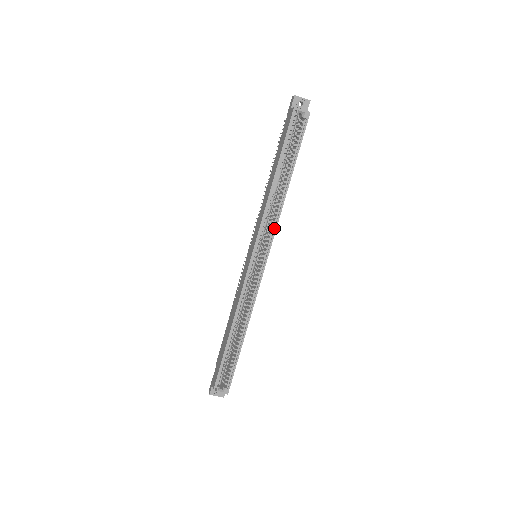
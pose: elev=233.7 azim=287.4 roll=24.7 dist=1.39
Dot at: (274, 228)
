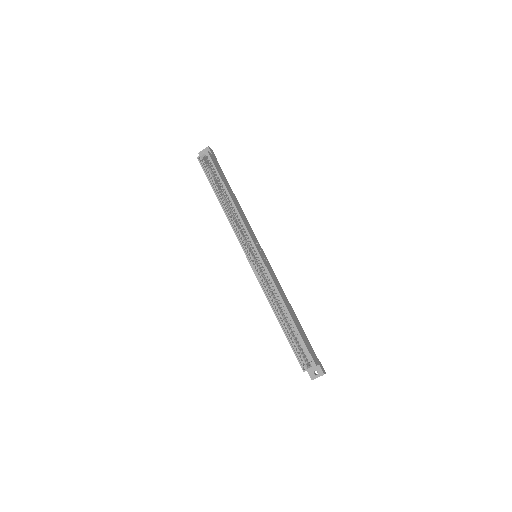
Dot at: (245, 228)
